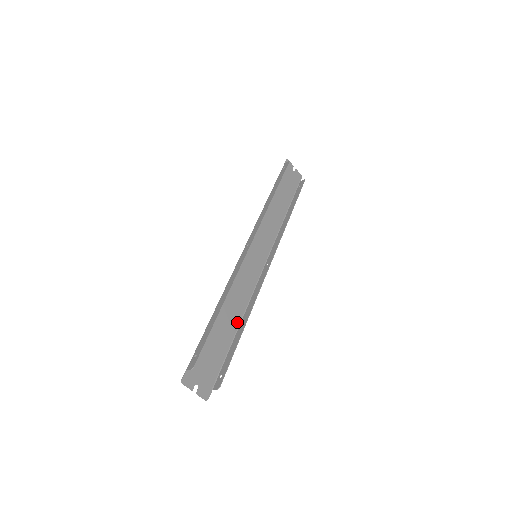
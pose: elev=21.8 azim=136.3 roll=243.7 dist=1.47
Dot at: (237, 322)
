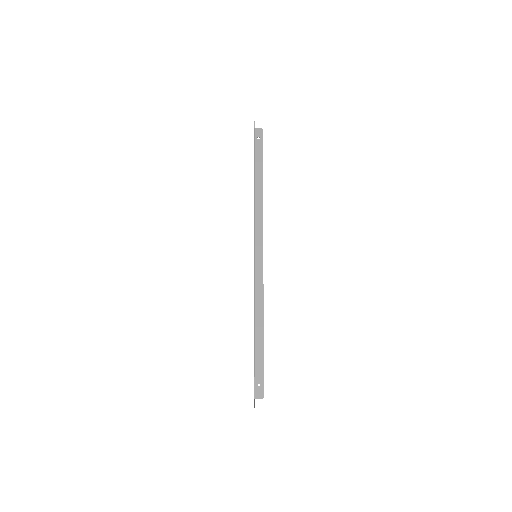
Dot at: occluded
